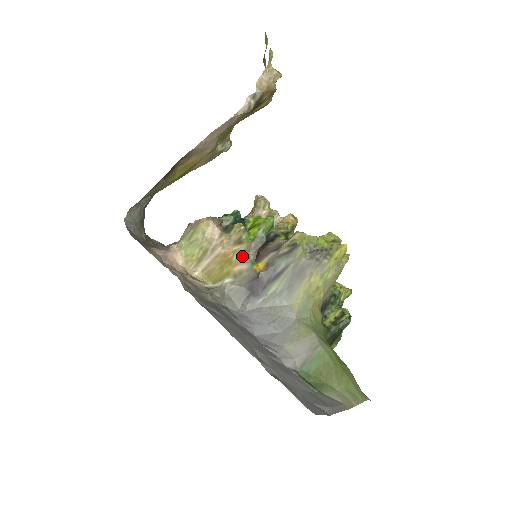
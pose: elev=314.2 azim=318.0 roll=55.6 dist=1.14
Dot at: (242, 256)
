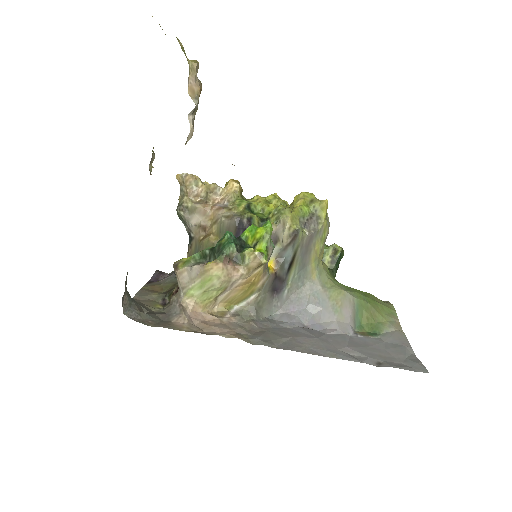
Dot at: (262, 273)
